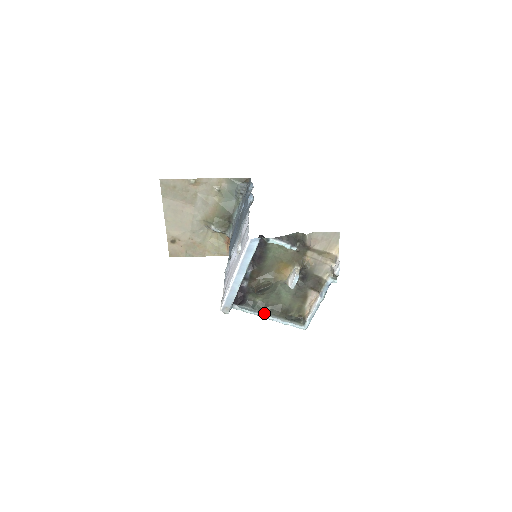
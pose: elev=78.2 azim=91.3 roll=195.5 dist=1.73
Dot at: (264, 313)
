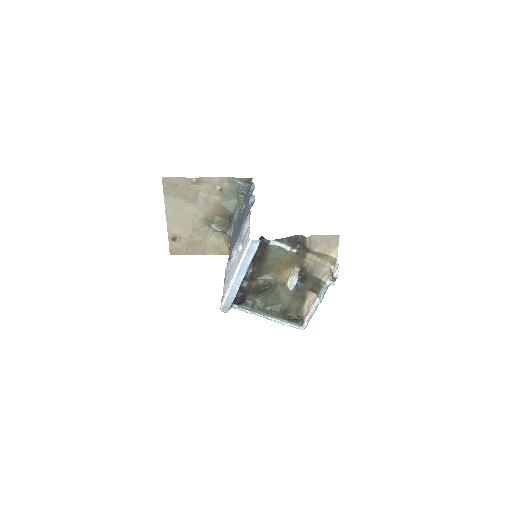
Dot at: (263, 313)
